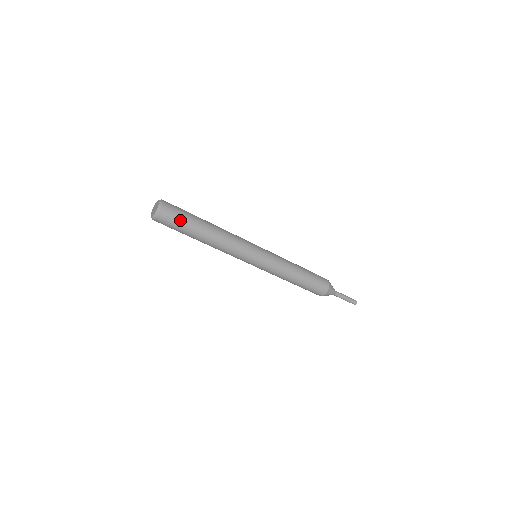
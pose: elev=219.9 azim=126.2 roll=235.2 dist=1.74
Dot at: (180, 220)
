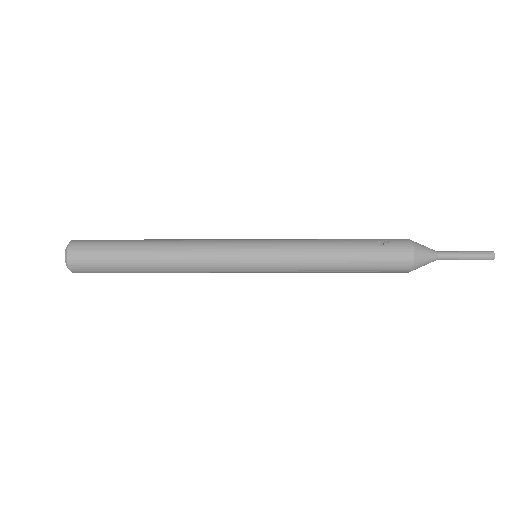
Dot at: (103, 265)
